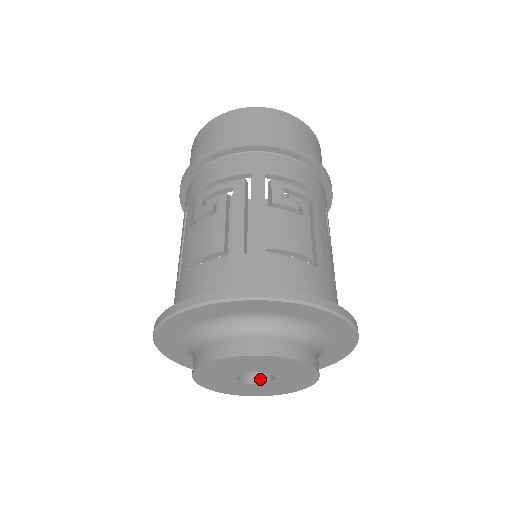
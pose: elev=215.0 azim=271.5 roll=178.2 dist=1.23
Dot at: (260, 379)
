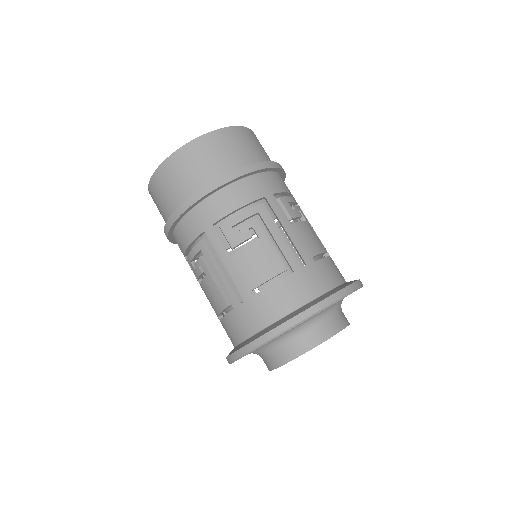
Dot at: occluded
